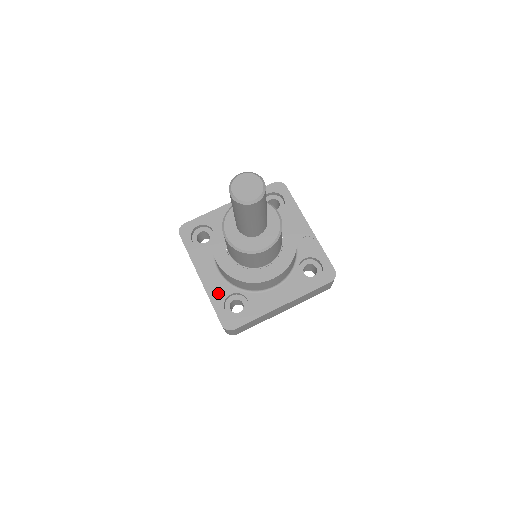
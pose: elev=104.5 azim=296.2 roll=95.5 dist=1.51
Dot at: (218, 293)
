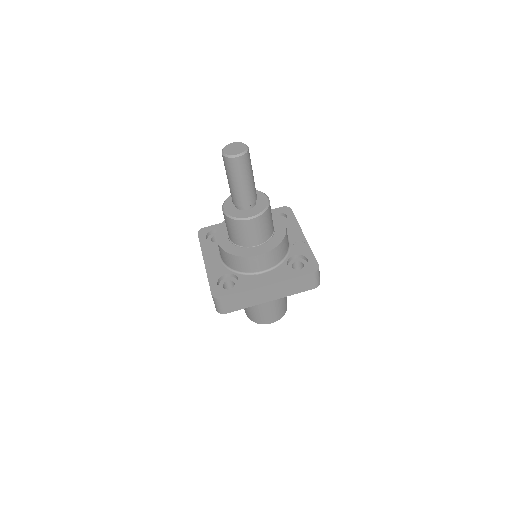
Dot at: (215, 273)
